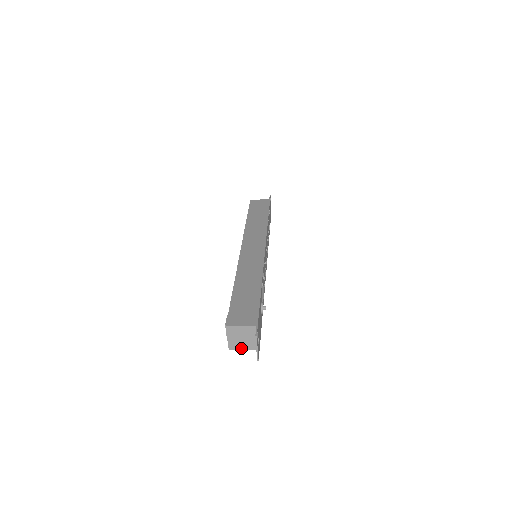
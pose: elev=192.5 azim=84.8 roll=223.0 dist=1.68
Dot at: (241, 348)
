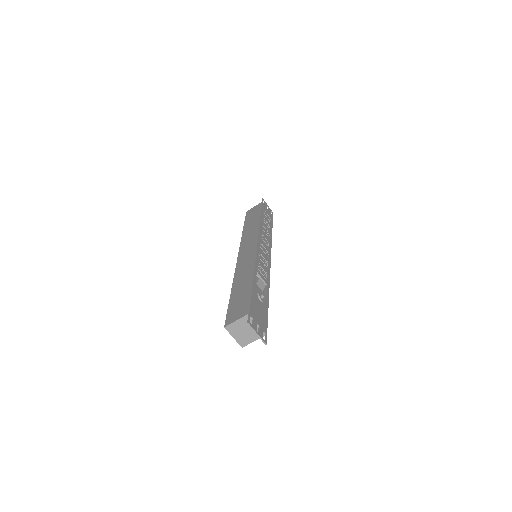
Dot at: (251, 341)
